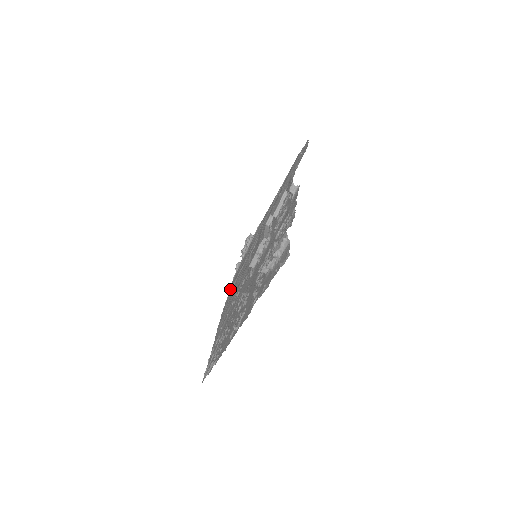
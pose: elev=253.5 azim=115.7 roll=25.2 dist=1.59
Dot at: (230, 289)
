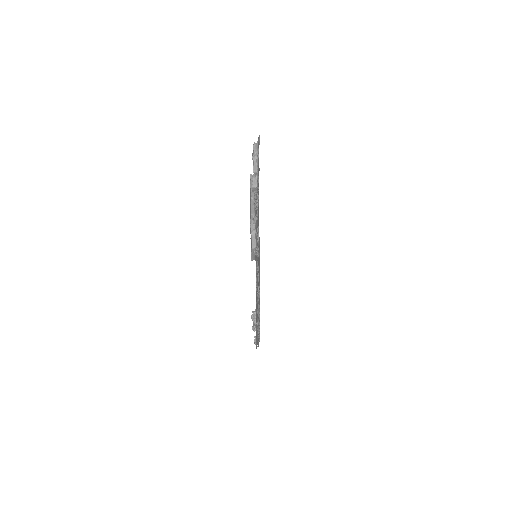
Dot at: occluded
